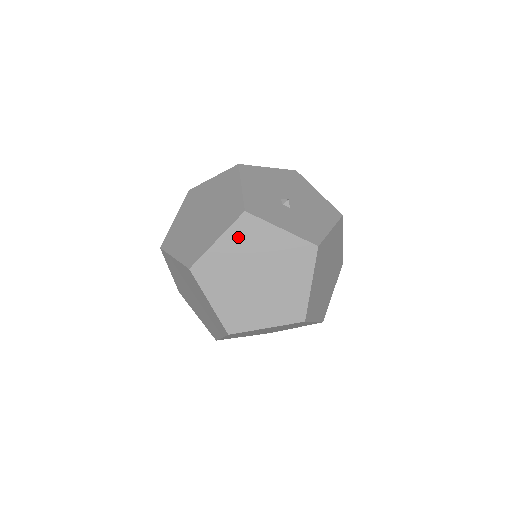
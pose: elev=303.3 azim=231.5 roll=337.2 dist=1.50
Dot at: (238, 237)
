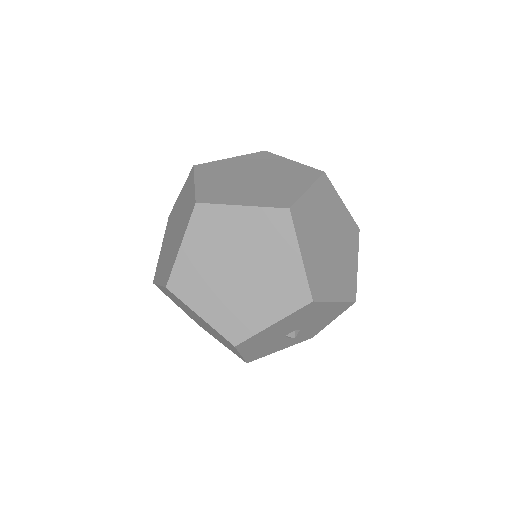
Dot at: (207, 174)
